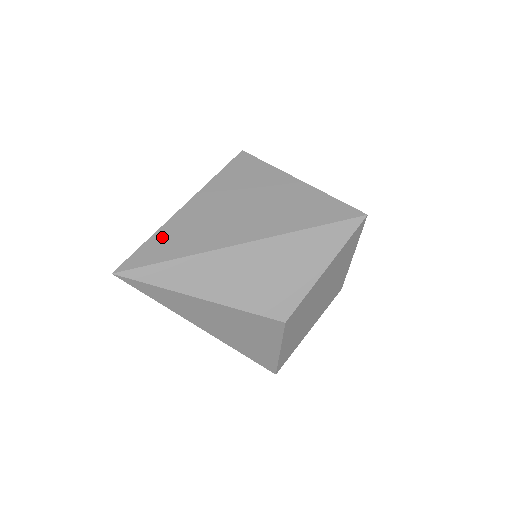
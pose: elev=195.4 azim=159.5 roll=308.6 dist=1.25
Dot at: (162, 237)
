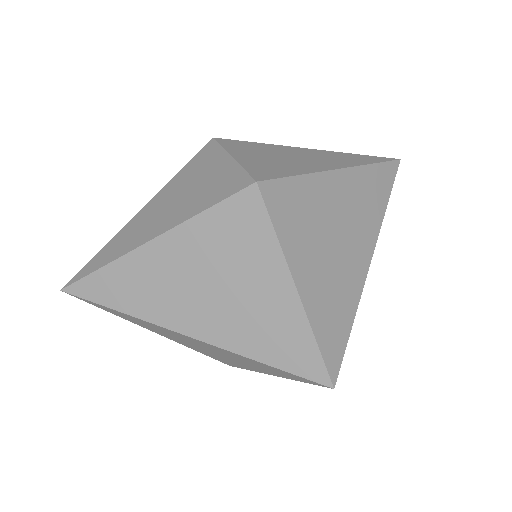
Dot at: (113, 275)
